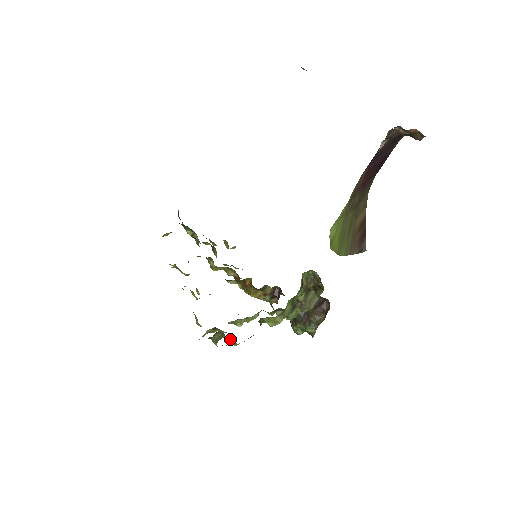
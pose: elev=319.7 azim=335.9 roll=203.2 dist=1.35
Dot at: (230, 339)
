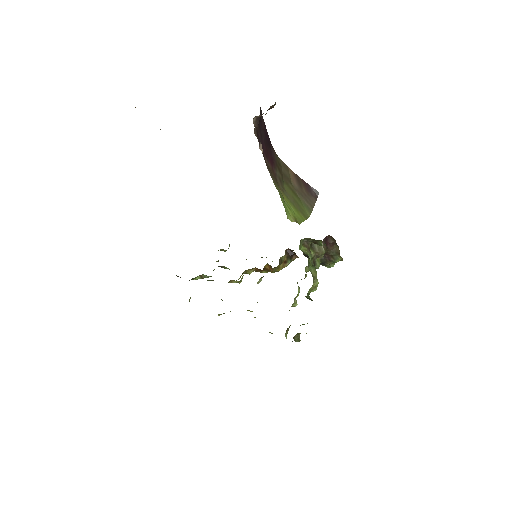
Dot at: occluded
